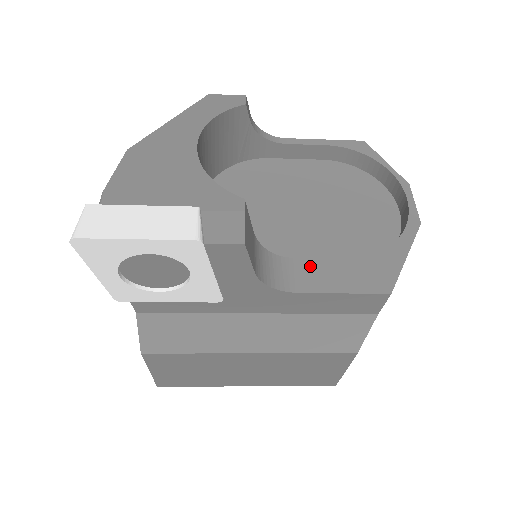
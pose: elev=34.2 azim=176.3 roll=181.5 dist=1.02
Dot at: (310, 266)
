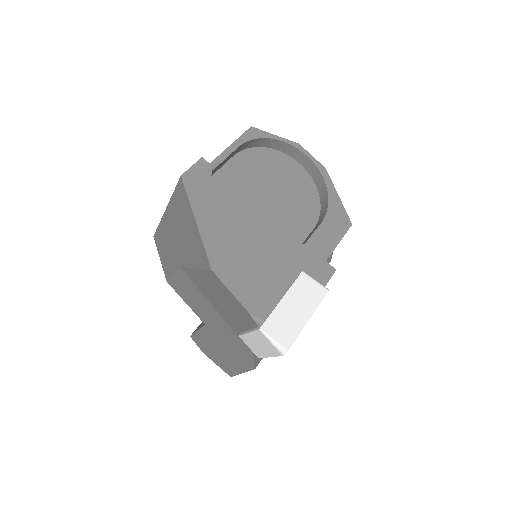
Dot at: (314, 243)
